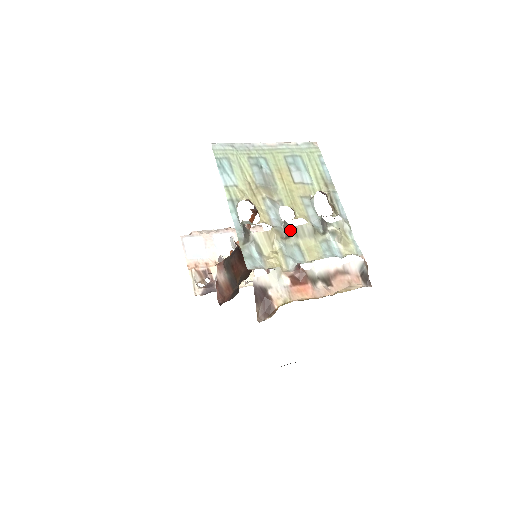
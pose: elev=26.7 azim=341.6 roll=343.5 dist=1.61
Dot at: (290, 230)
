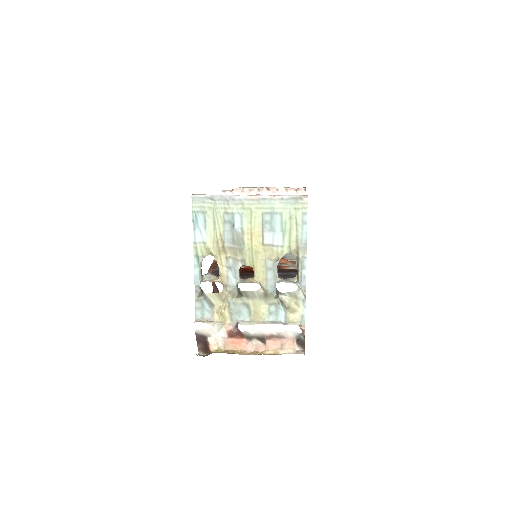
Dot at: (241, 293)
